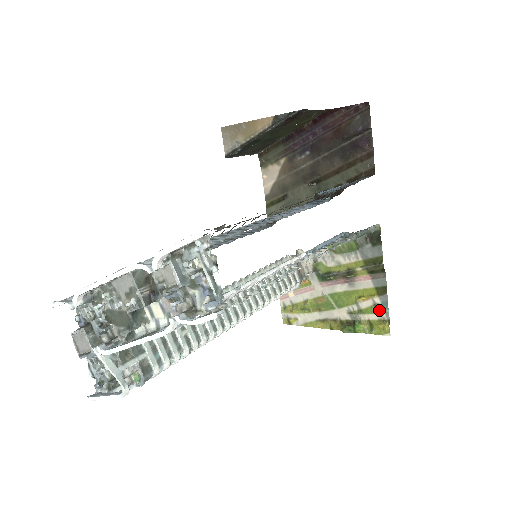
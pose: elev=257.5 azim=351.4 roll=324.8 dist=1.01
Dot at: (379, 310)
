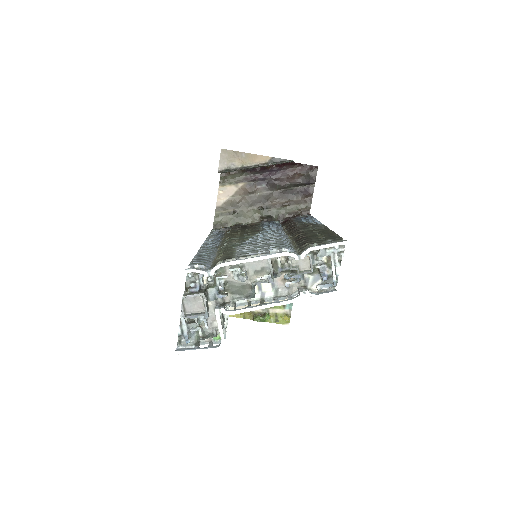
Dot at: (285, 306)
